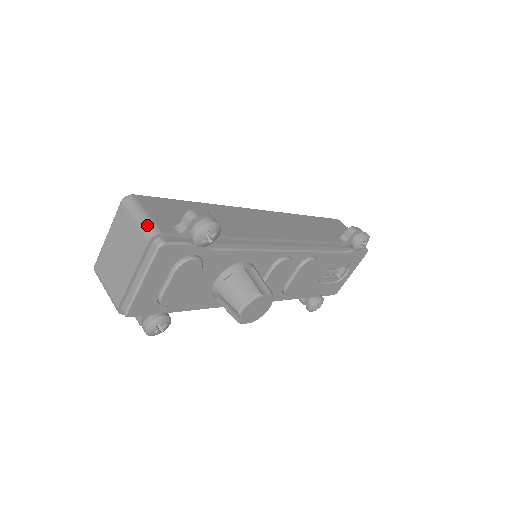
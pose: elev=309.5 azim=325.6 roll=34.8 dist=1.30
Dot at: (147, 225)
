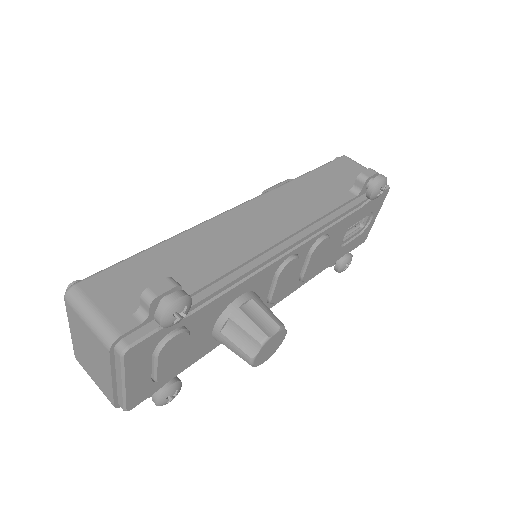
Dot at: (100, 329)
